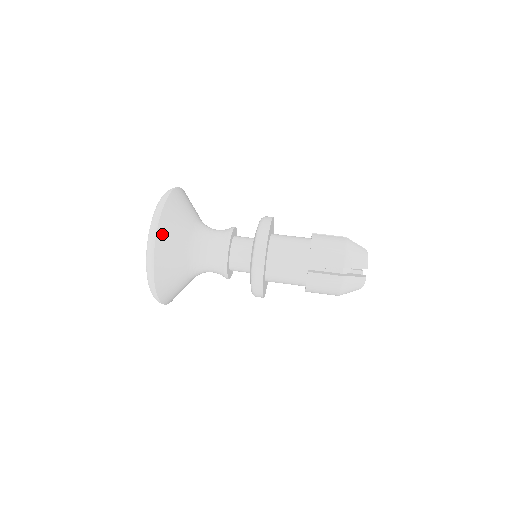
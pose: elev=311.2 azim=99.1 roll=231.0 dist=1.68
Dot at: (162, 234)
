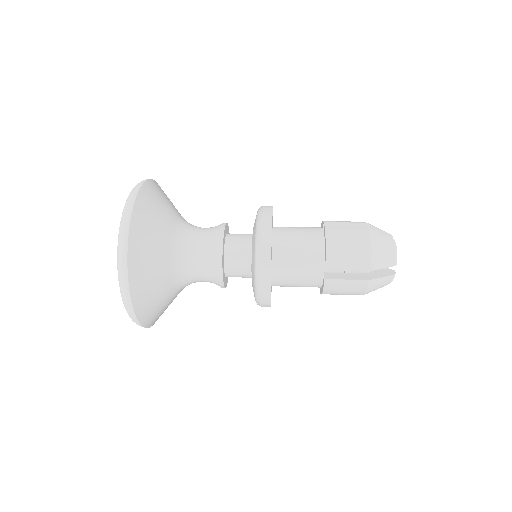
Dot at: (156, 185)
